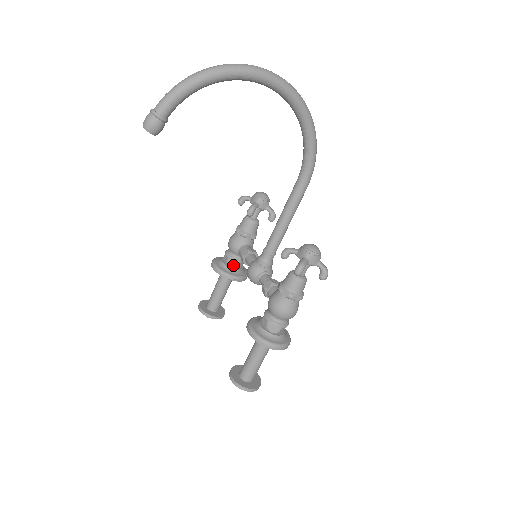
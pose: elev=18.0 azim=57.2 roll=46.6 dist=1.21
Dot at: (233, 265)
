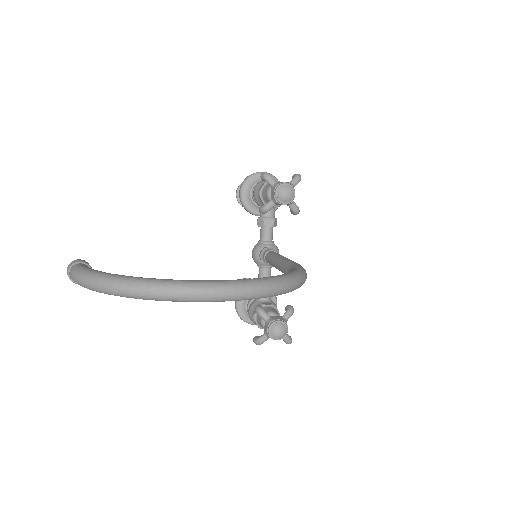
Dot at: occluded
